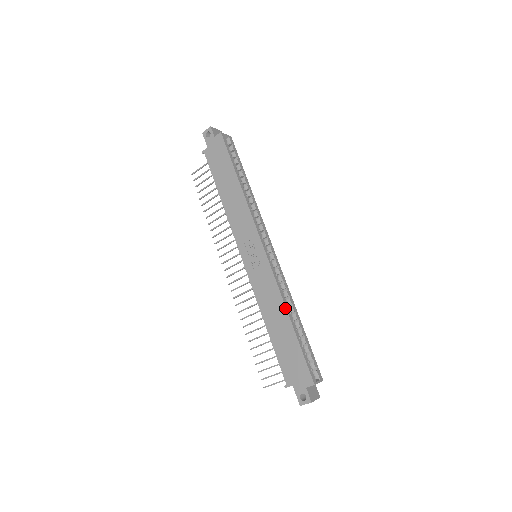
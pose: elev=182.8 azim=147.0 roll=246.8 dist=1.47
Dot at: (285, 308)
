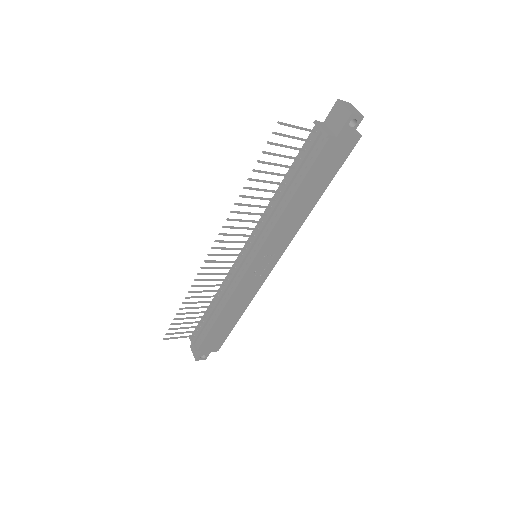
Dot at: (246, 308)
